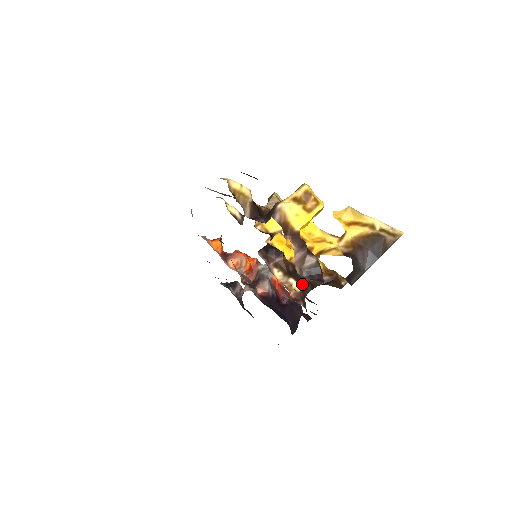
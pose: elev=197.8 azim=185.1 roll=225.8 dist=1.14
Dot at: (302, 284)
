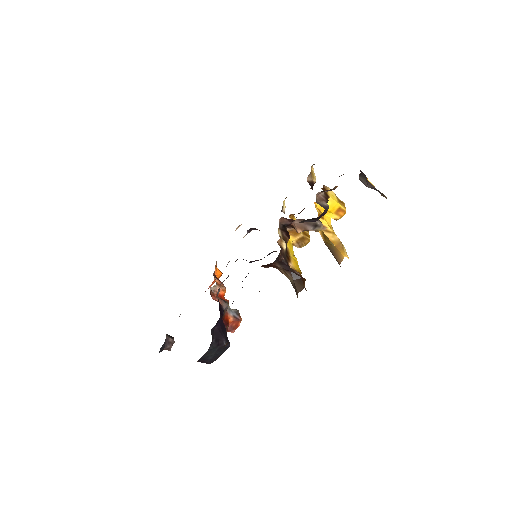
Dot at: occluded
